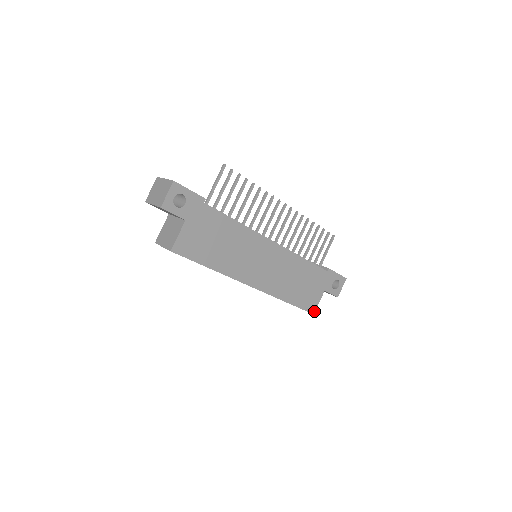
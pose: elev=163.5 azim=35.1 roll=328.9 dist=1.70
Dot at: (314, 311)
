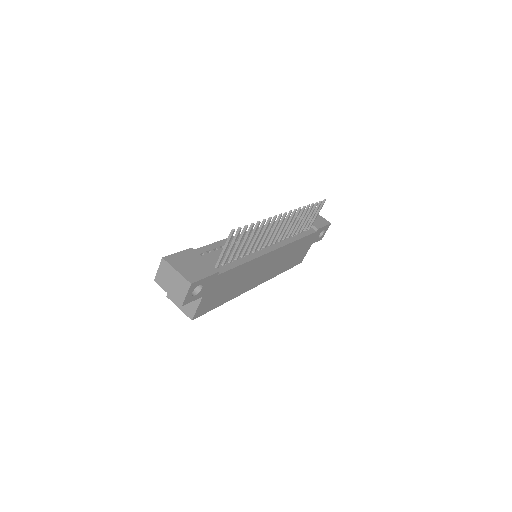
Dot at: occluded
